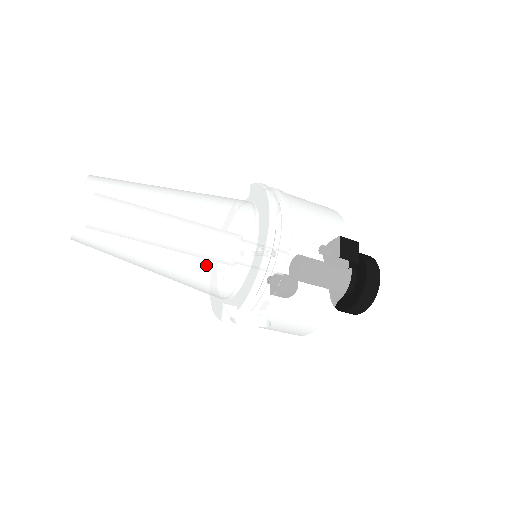
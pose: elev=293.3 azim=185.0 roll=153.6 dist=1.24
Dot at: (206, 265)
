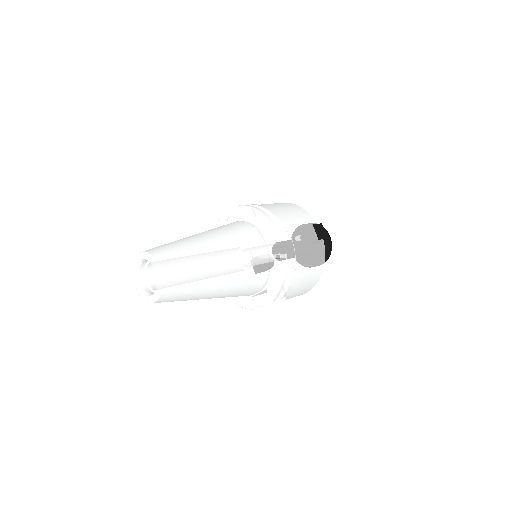
Dot at: (246, 281)
